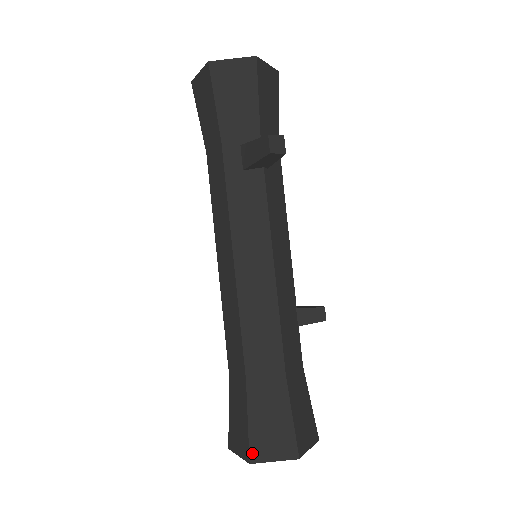
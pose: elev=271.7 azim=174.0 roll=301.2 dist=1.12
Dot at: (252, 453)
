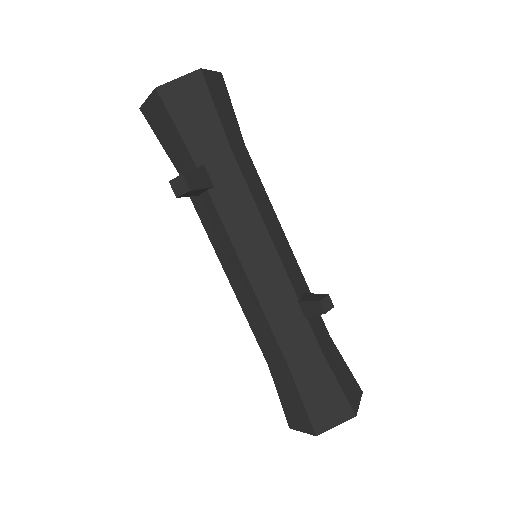
Dot at: (288, 421)
